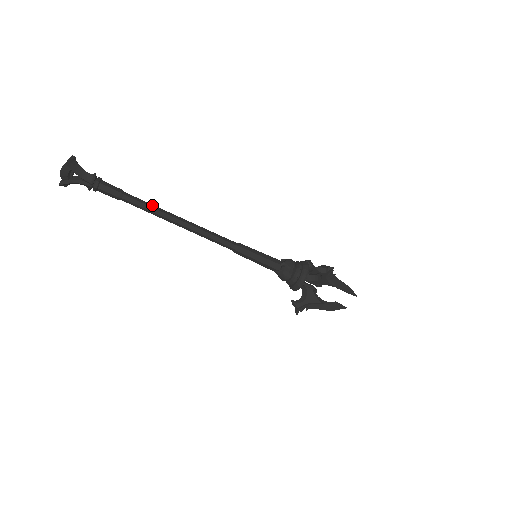
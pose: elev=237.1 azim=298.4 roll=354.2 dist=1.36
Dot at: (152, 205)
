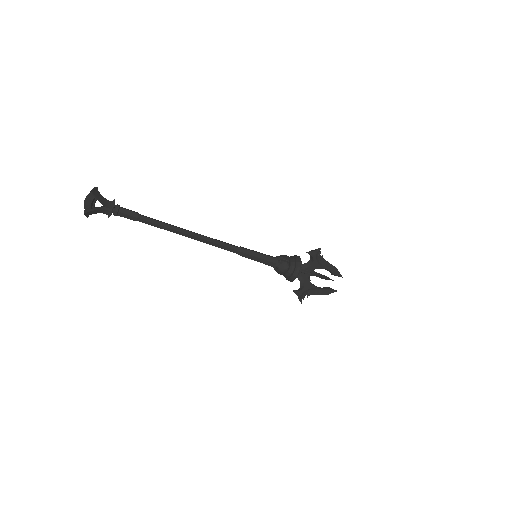
Dot at: occluded
